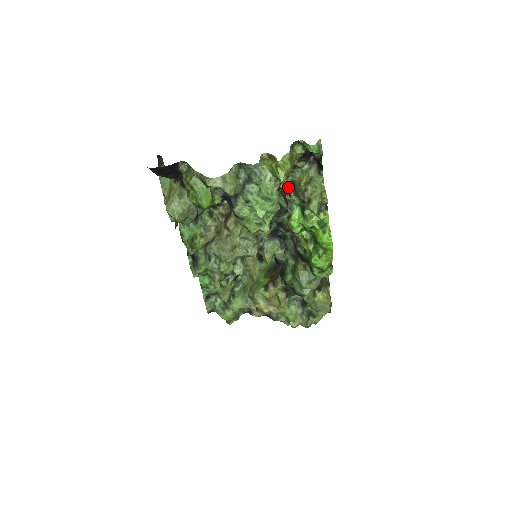
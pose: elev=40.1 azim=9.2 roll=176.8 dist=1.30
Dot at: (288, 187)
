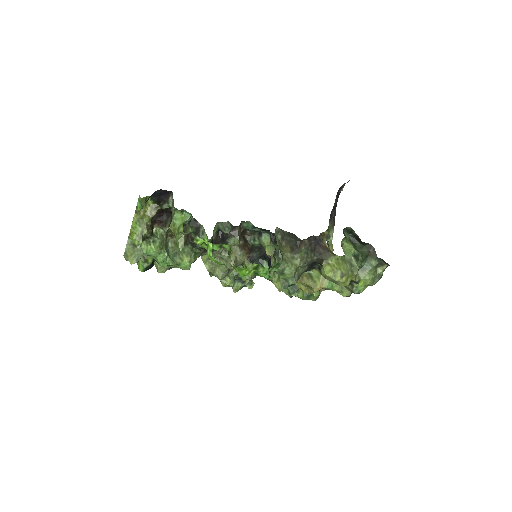
Dot at: (192, 216)
